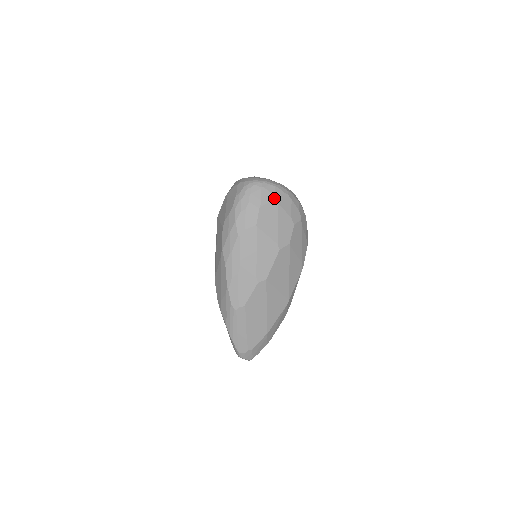
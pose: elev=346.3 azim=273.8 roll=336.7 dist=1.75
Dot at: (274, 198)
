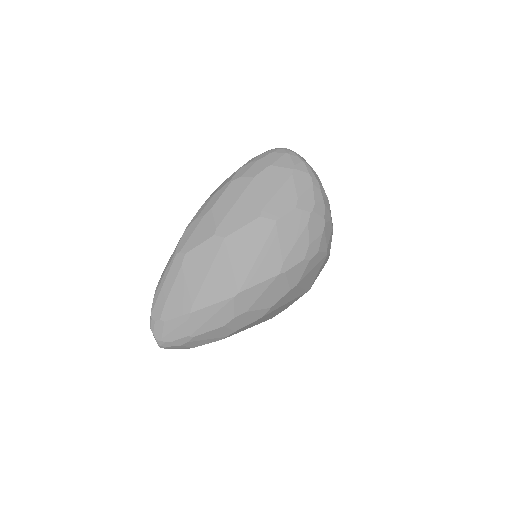
Dot at: (292, 167)
